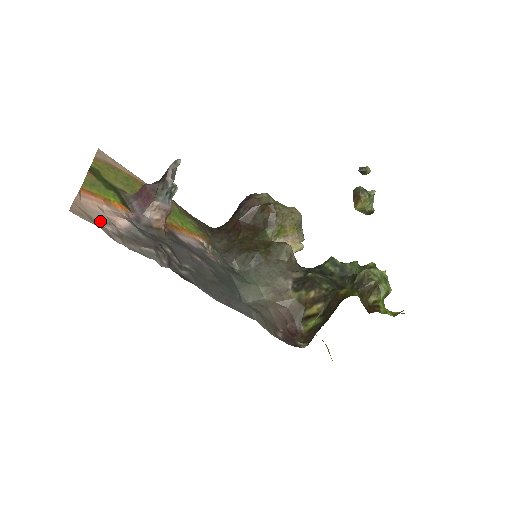
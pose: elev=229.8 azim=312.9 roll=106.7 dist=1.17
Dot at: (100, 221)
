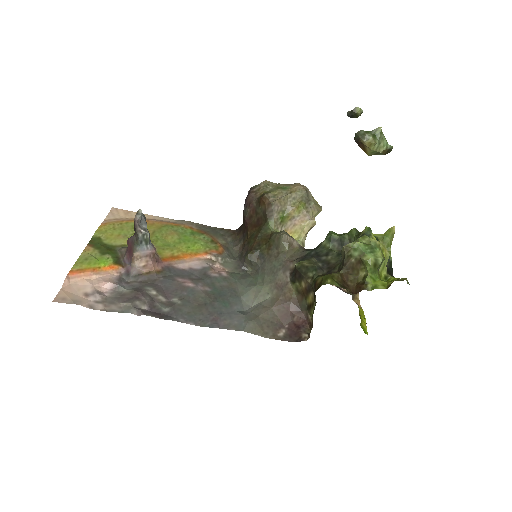
Dot at: (84, 295)
